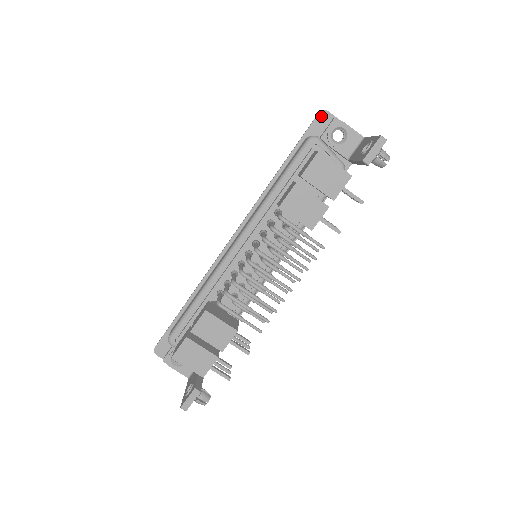
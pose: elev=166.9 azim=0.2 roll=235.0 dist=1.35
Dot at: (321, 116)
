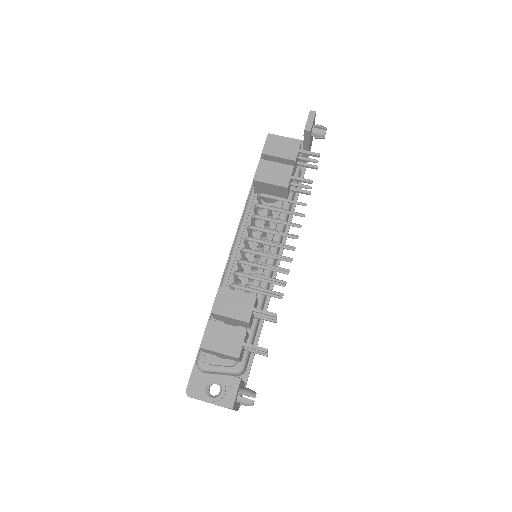
Dot at: occluded
